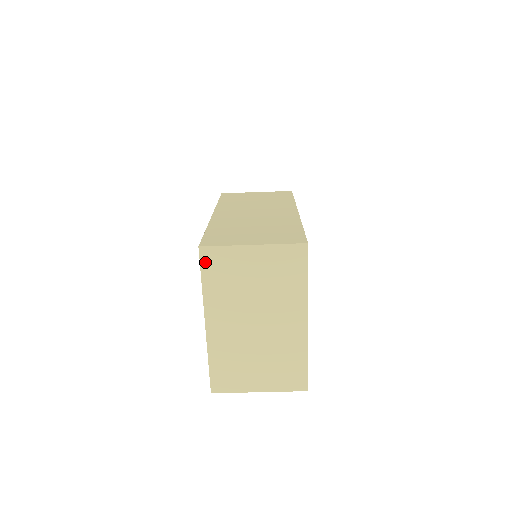
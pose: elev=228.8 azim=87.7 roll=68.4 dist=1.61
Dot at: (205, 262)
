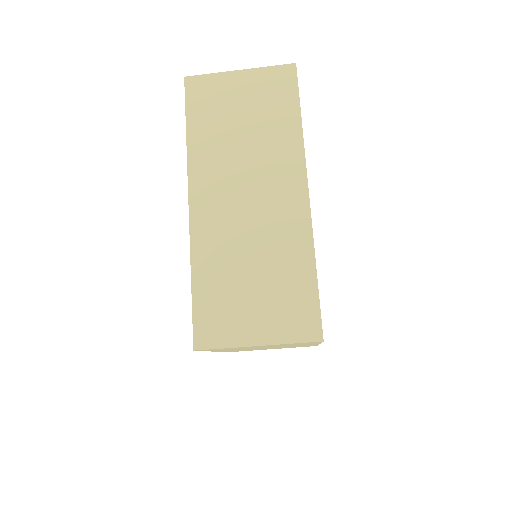
Dot at: (204, 350)
